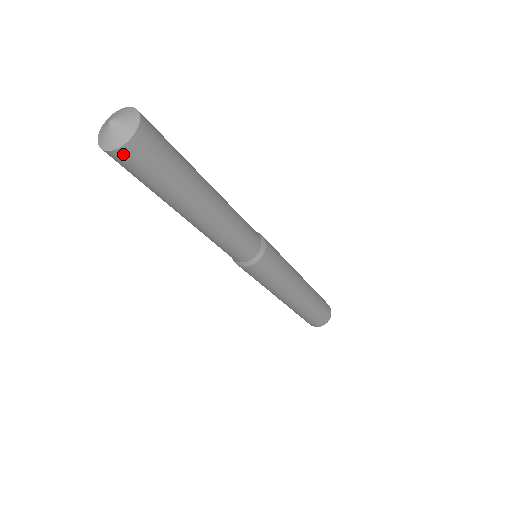
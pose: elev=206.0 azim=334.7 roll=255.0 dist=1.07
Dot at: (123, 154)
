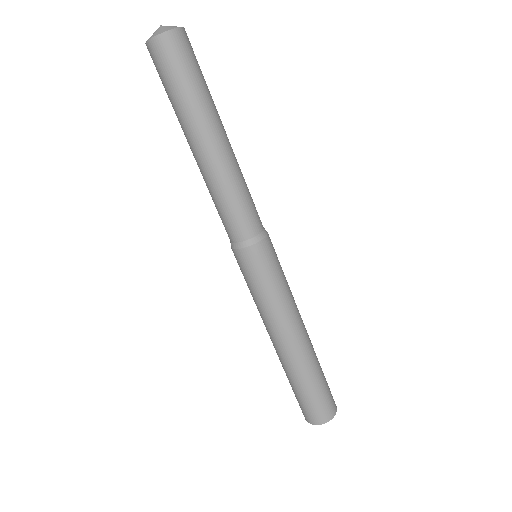
Dot at: (169, 39)
